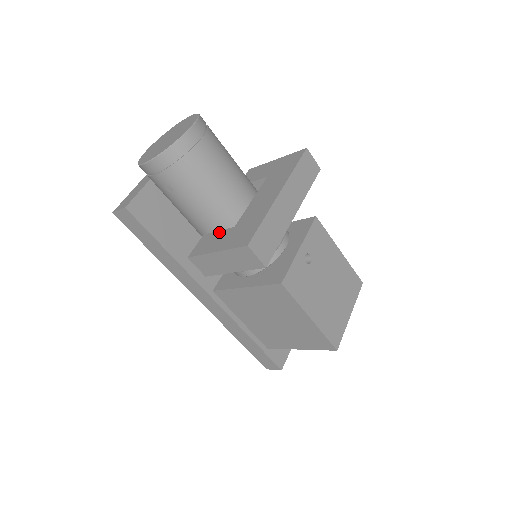
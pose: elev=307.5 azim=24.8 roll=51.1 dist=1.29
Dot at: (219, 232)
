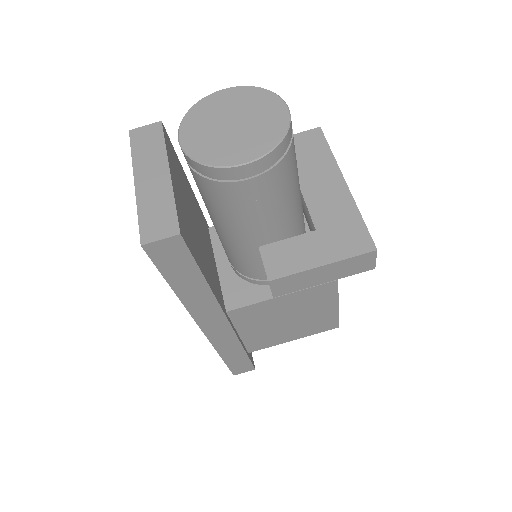
Dot at: (292, 240)
